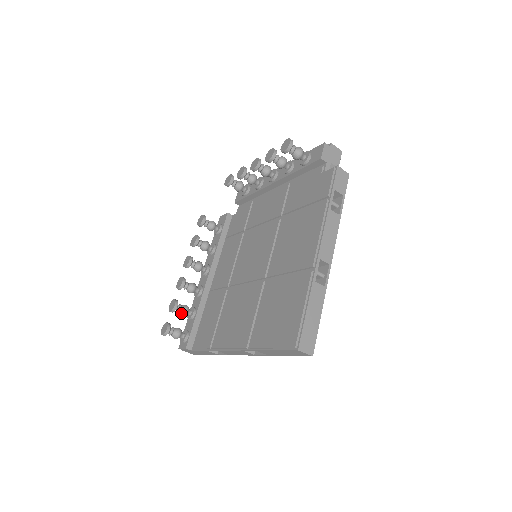
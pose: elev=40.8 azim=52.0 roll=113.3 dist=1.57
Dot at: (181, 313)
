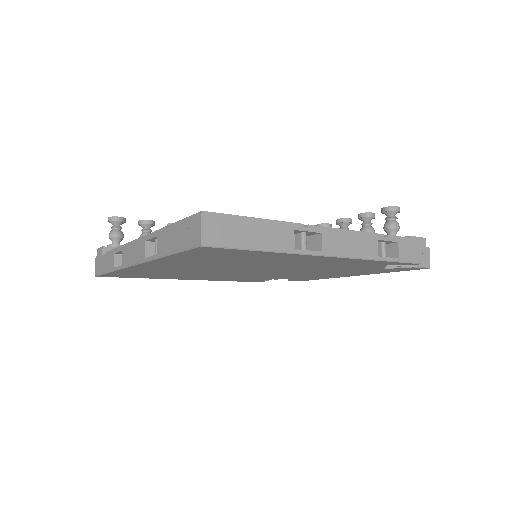
Dot at: (142, 234)
